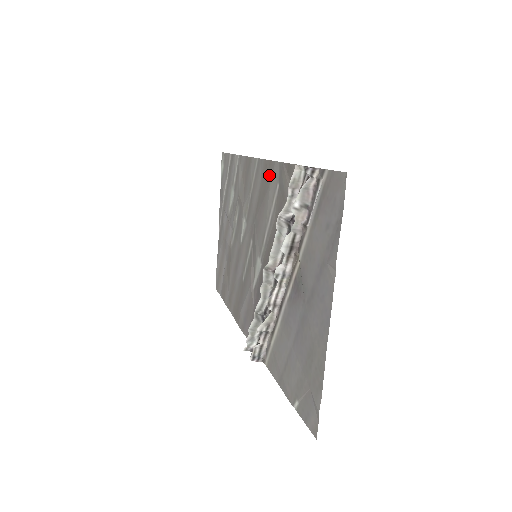
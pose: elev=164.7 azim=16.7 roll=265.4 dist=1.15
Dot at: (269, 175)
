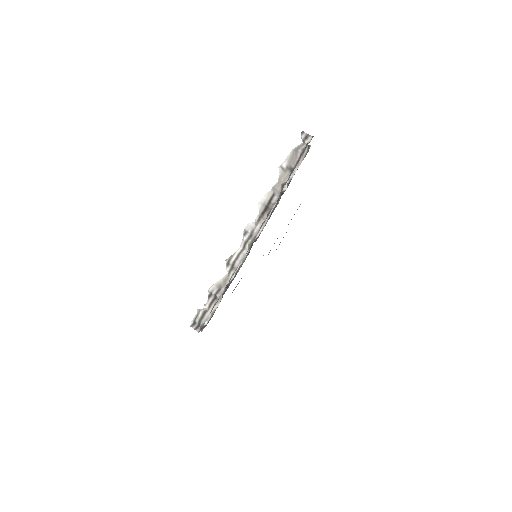
Dot at: occluded
